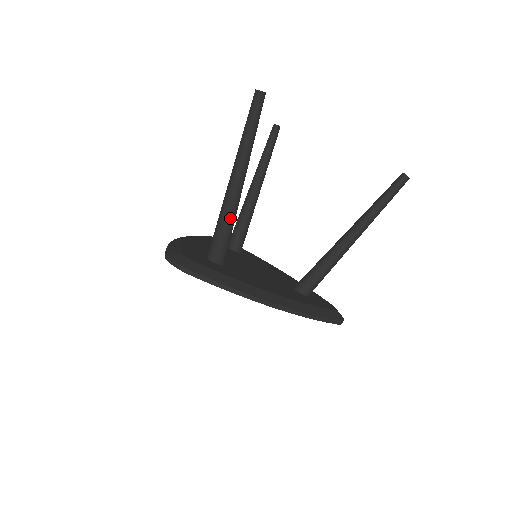
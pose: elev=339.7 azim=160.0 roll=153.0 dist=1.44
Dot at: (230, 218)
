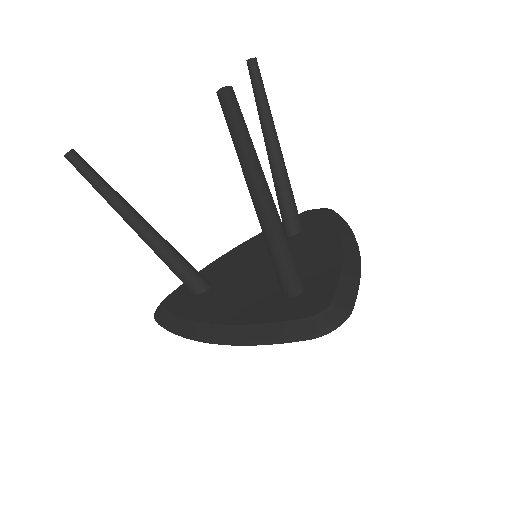
Dot at: (161, 257)
